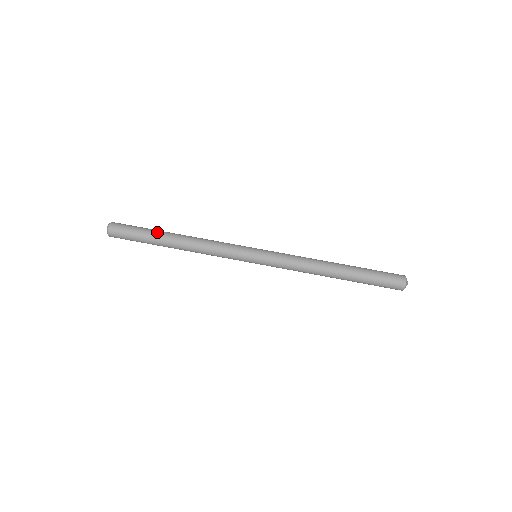
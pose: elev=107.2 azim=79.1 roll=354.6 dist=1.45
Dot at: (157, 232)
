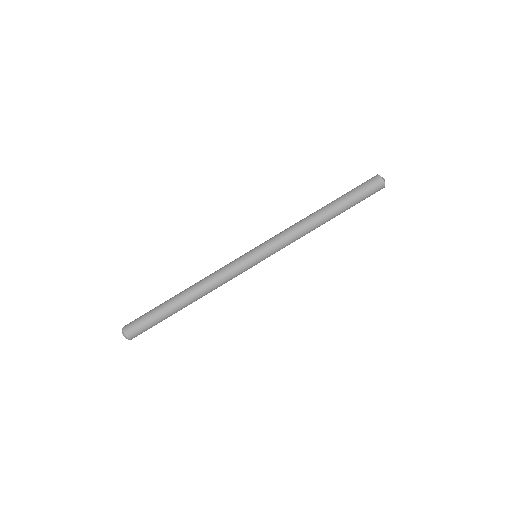
Dot at: (168, 310)
